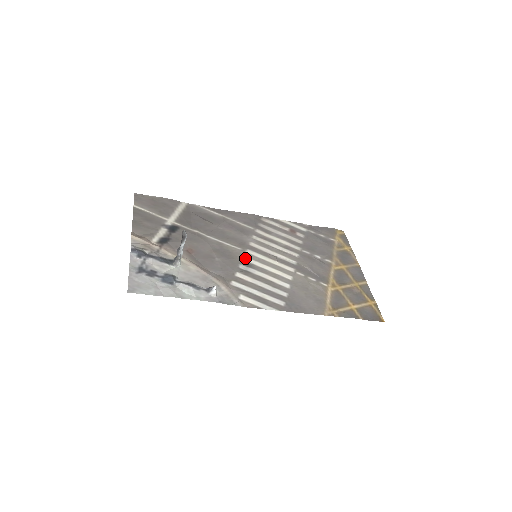
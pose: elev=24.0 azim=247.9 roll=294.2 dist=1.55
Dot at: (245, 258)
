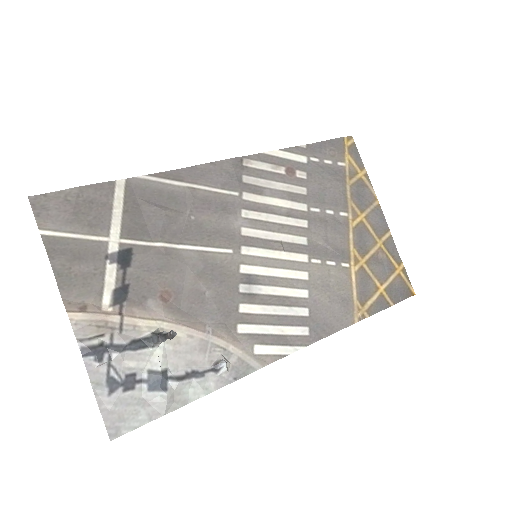
Dot at: (243, 268)
